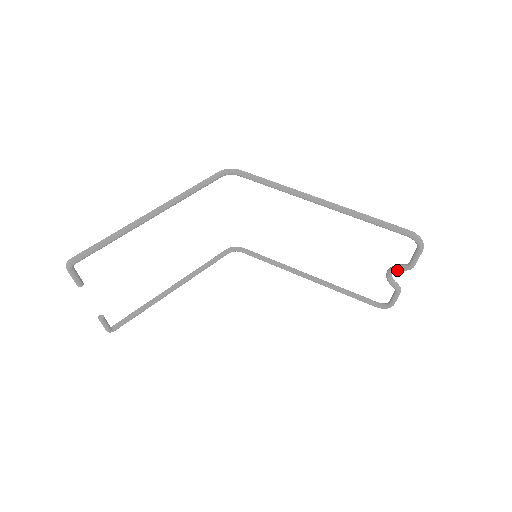
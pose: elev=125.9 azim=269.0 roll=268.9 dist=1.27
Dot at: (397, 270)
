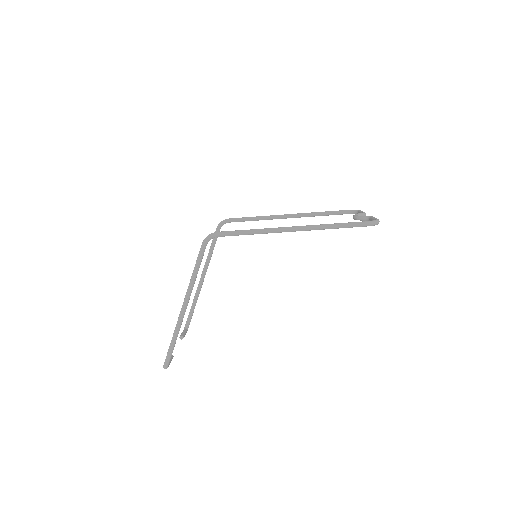
Dot at: (361, 220)
